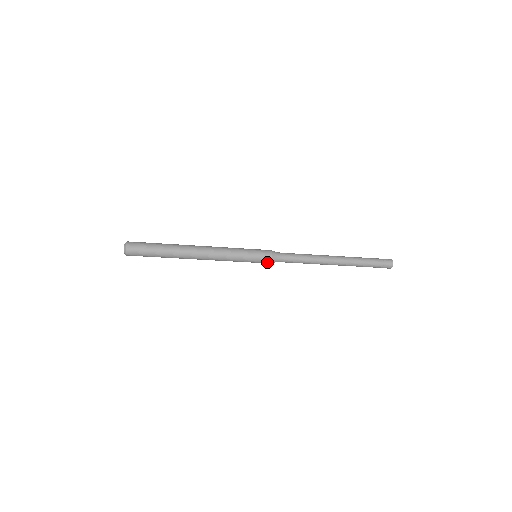
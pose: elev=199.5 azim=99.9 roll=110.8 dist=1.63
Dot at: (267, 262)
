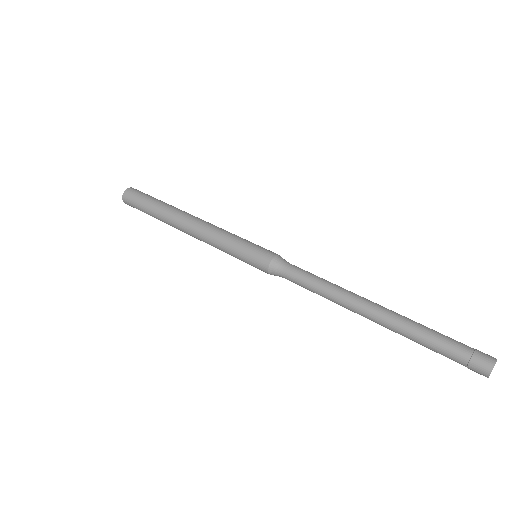
Dot at: (264, 270)
